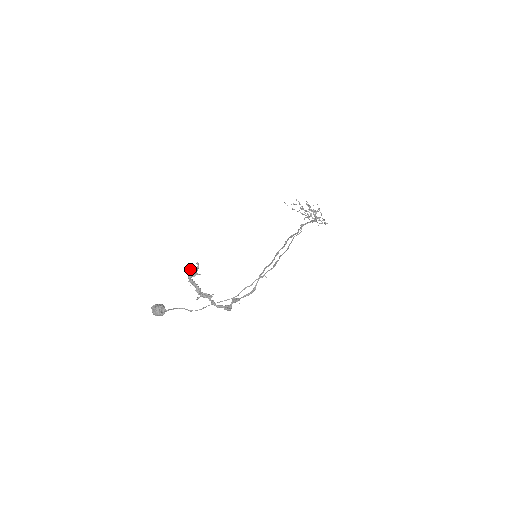
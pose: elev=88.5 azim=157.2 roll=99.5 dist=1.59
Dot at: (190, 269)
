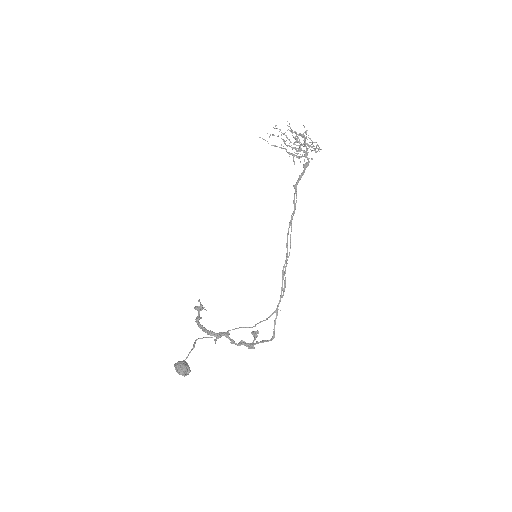
Dot at: occluded
